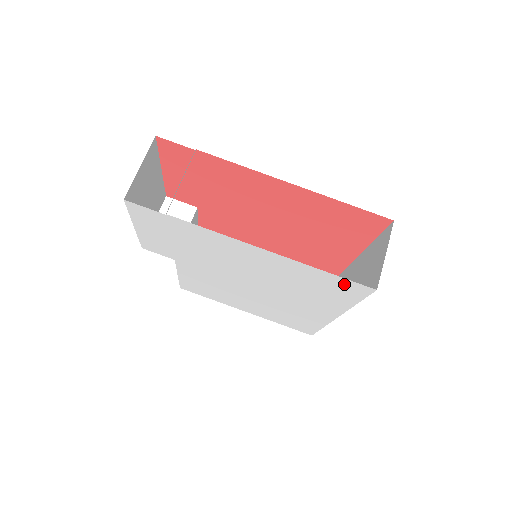
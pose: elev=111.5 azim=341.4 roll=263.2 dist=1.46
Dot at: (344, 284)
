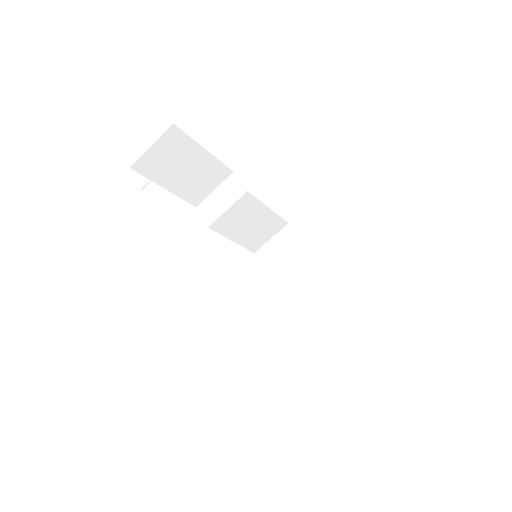
Dot at: occluded
